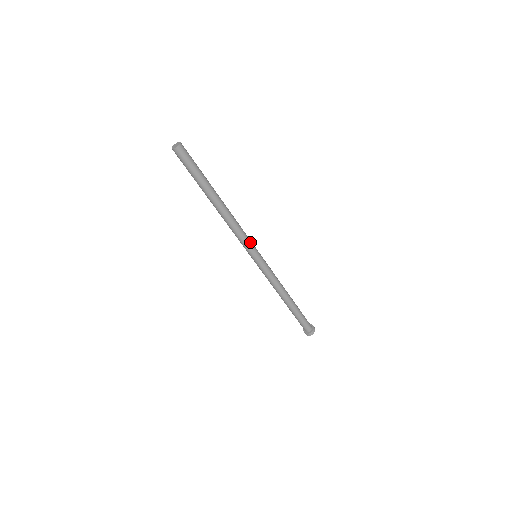
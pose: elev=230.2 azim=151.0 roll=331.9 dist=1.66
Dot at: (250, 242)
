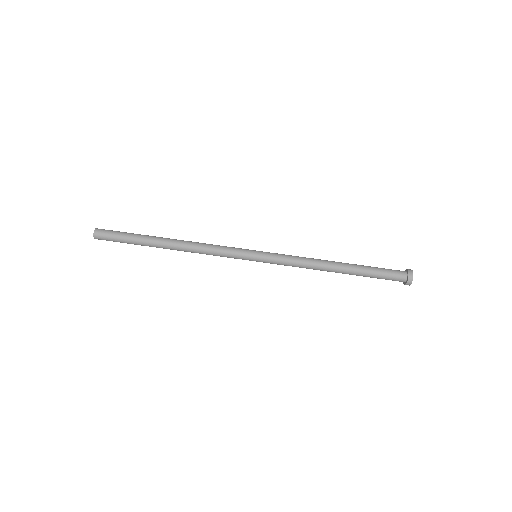
Dot at: occluded
